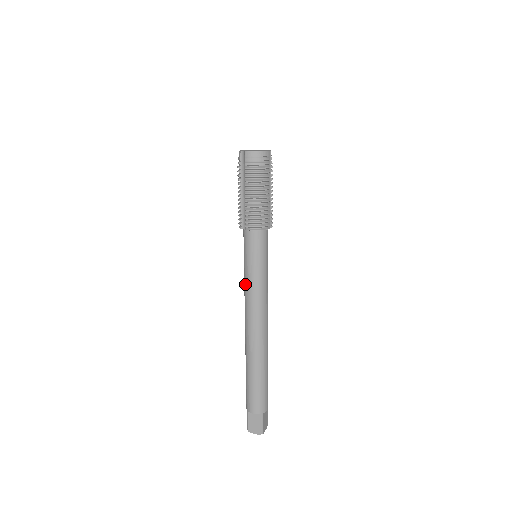
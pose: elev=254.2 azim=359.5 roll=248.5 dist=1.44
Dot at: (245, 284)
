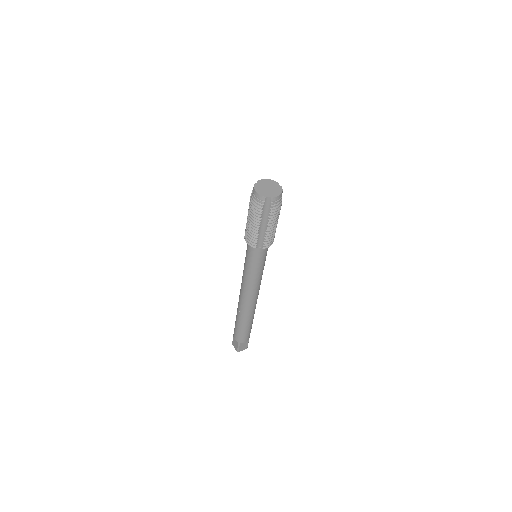
Dot at: (251, 279)
